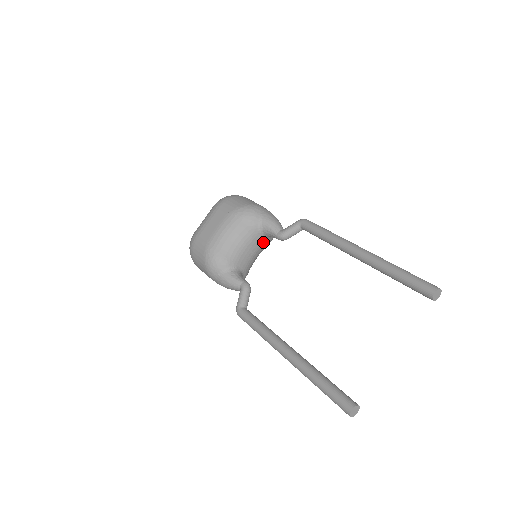
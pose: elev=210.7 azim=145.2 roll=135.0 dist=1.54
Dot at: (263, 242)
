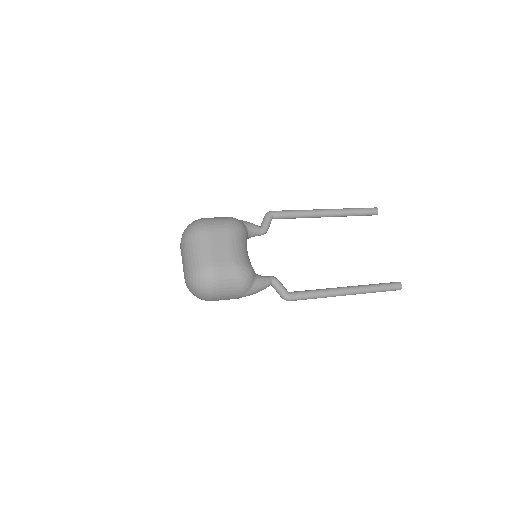
Dot at: occluded
